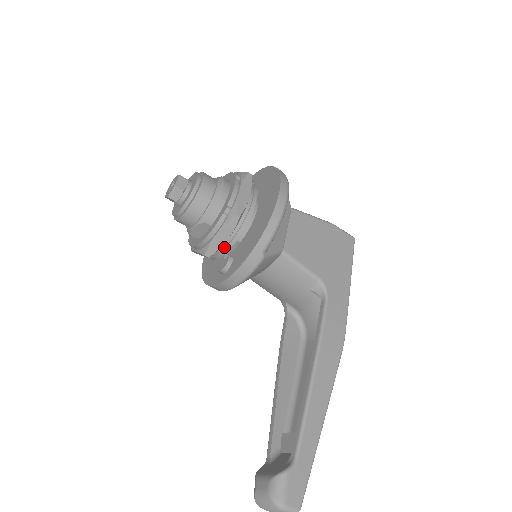
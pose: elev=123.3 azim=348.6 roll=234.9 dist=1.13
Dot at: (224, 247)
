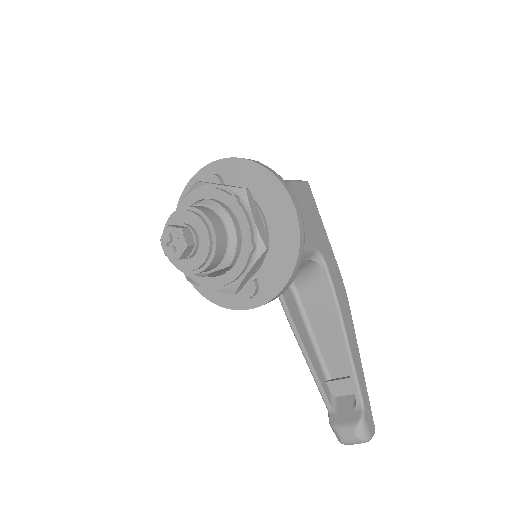
Dot at: occluded
